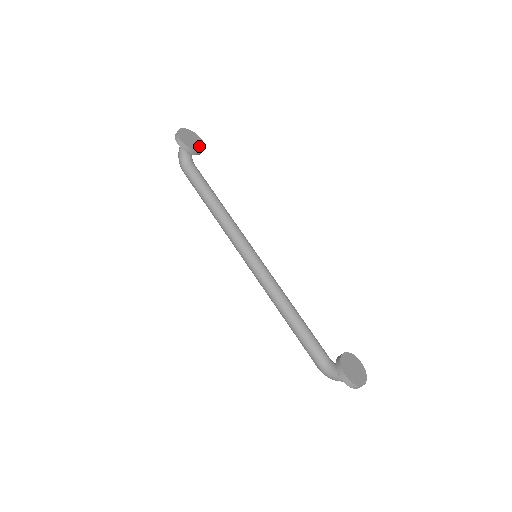
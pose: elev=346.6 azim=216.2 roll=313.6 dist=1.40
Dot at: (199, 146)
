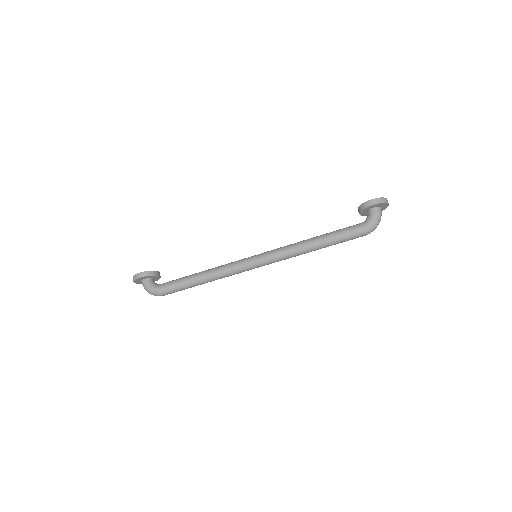
Dot at: occluded
